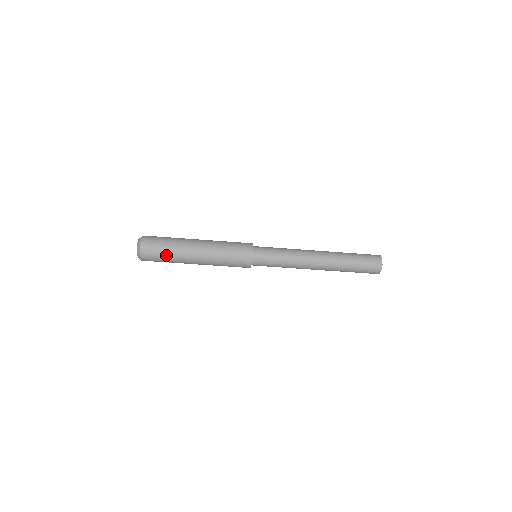
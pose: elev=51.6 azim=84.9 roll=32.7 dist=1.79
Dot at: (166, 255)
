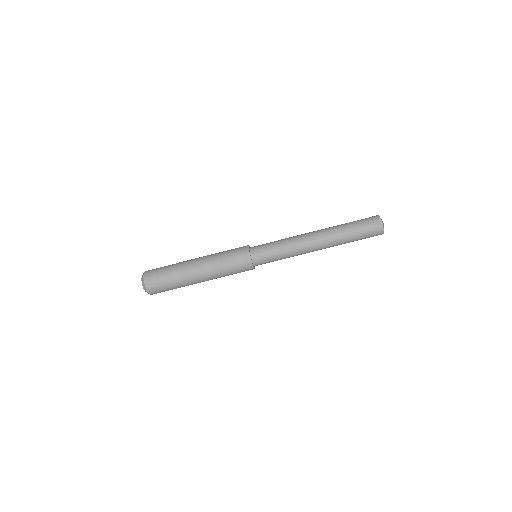
Dot at: (169, 278)
